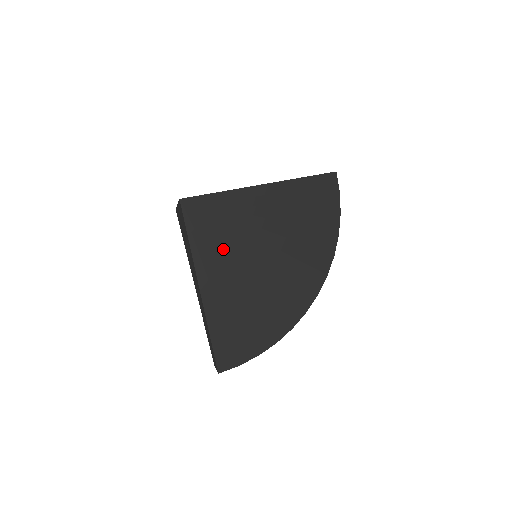
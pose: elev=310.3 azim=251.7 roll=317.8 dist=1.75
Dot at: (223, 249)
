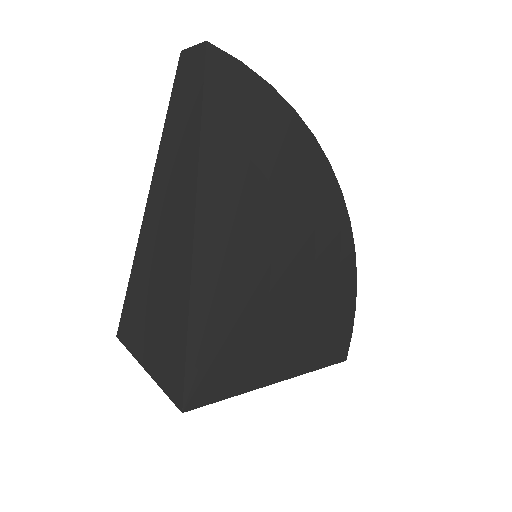
Dot at: (262, 337)
